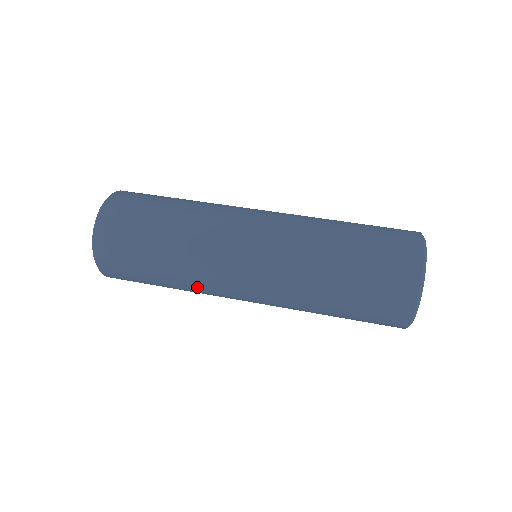
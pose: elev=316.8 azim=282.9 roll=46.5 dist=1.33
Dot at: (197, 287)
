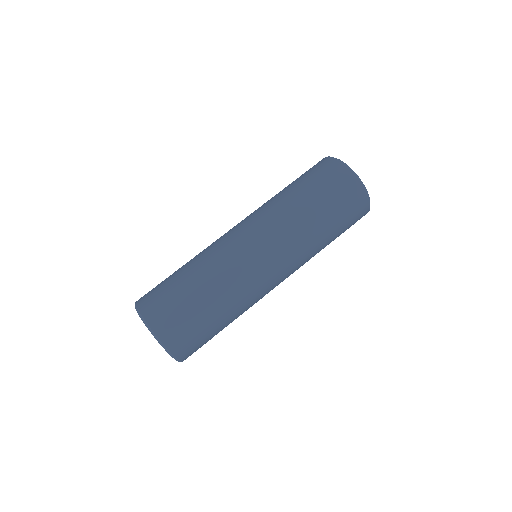
Dot at: occluded
